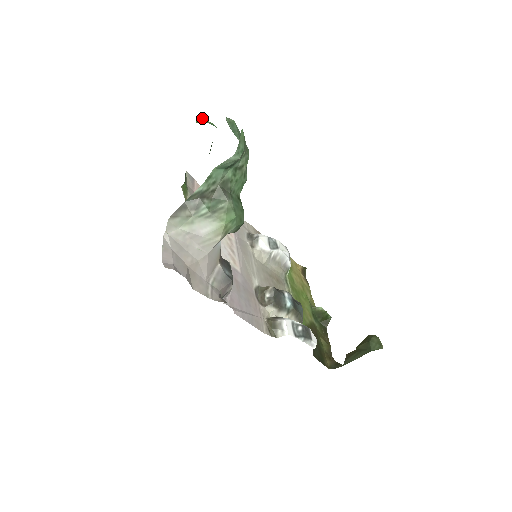
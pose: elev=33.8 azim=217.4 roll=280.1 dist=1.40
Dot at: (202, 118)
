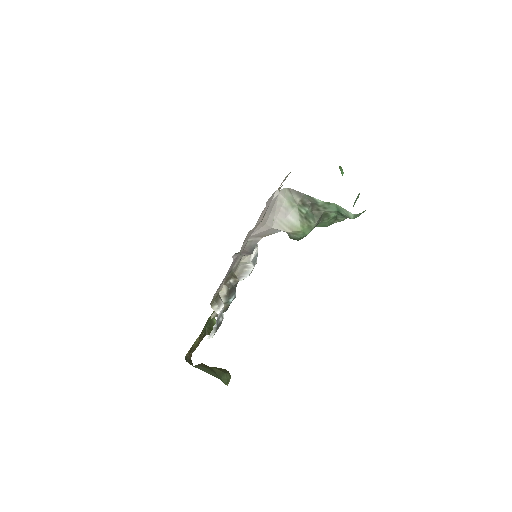
Dot at: occluded
